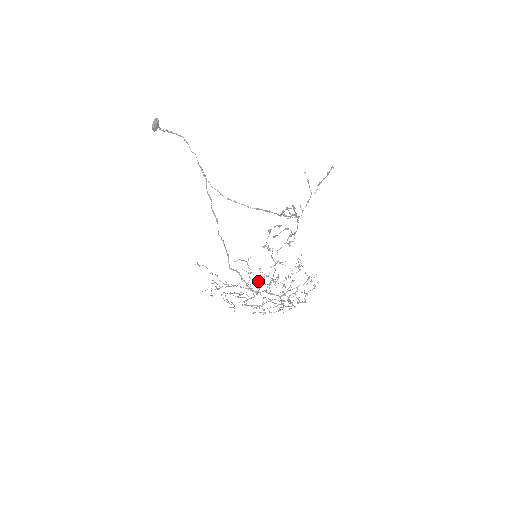
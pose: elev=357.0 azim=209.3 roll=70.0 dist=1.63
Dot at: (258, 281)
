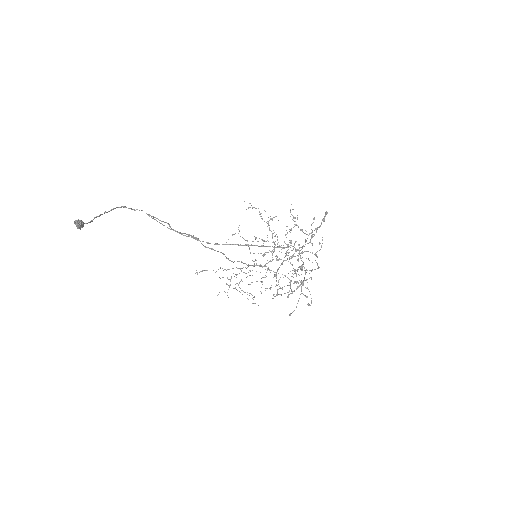
Dot at: (261, 253)
